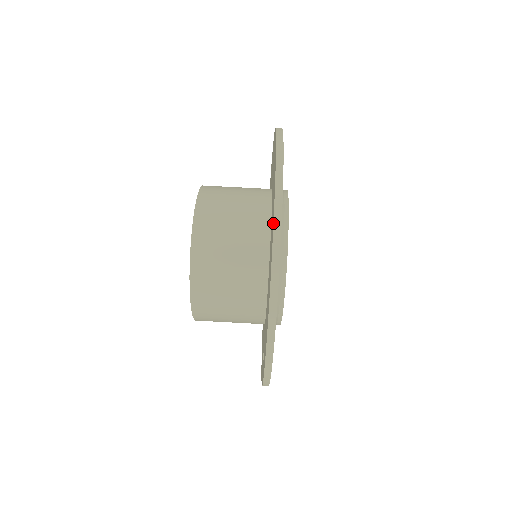
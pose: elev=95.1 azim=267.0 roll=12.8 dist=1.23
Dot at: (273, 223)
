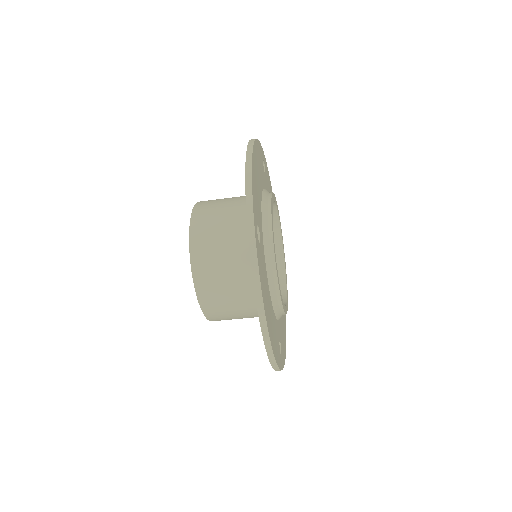
Dot at: occluded
